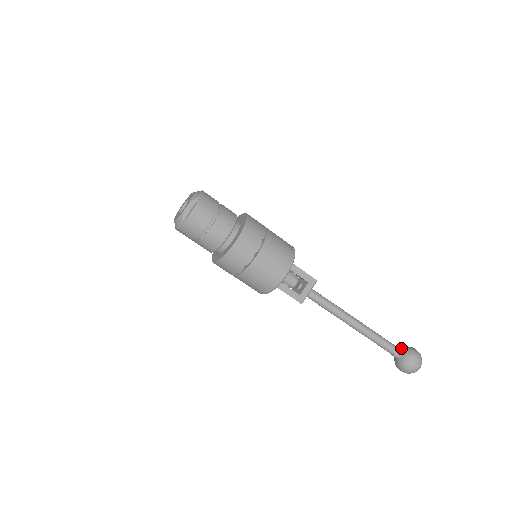
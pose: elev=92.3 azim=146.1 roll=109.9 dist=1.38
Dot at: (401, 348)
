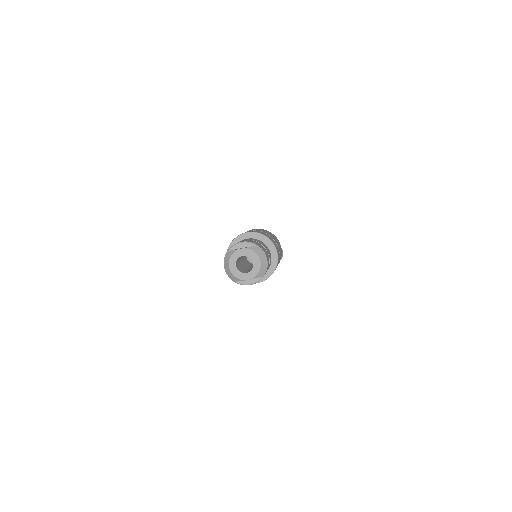
Dot at: occluded
